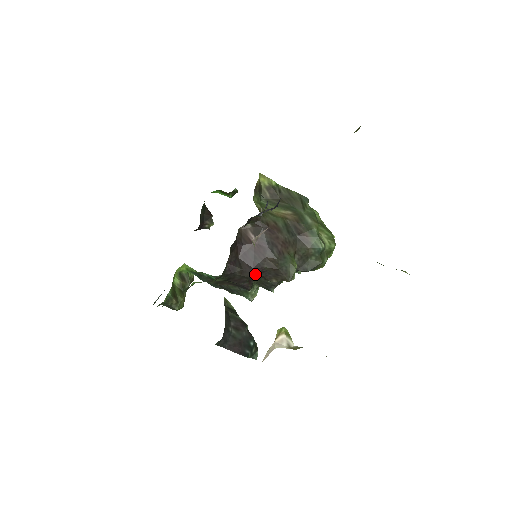
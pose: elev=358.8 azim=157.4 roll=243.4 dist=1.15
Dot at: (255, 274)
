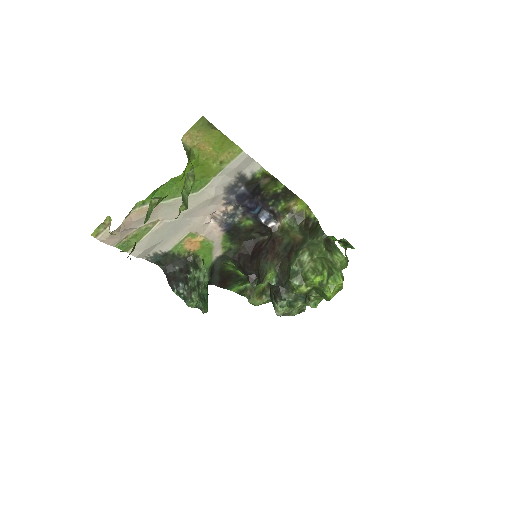
Dot at: (250, 269)
